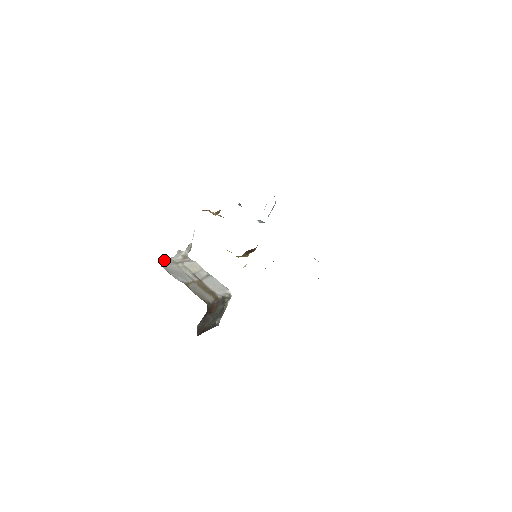
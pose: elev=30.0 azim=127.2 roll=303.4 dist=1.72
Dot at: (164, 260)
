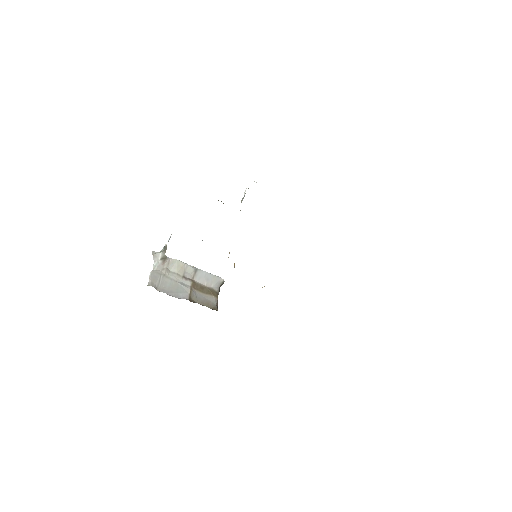
Dot at: (152, 279)
